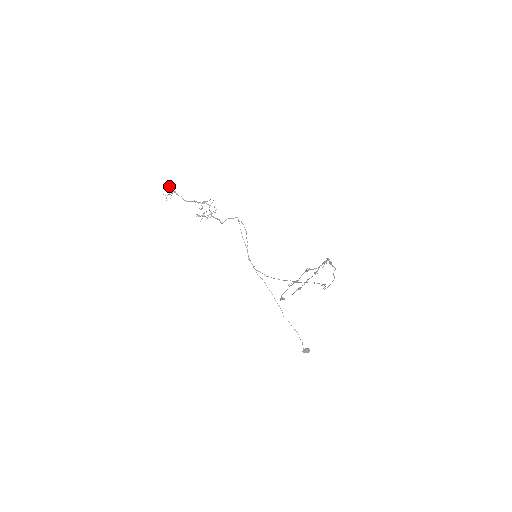
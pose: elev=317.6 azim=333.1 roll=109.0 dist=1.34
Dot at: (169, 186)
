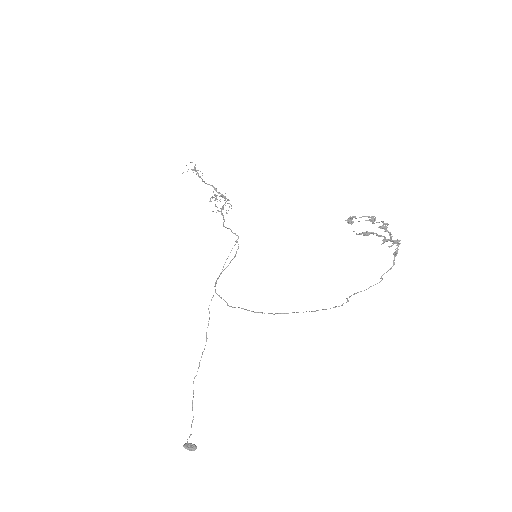
Dot at: (194, 169)
